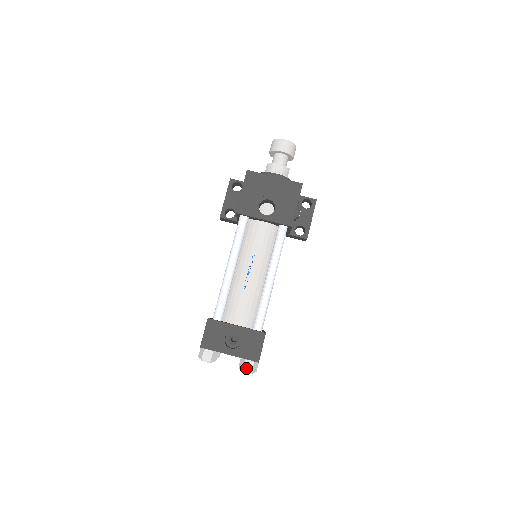
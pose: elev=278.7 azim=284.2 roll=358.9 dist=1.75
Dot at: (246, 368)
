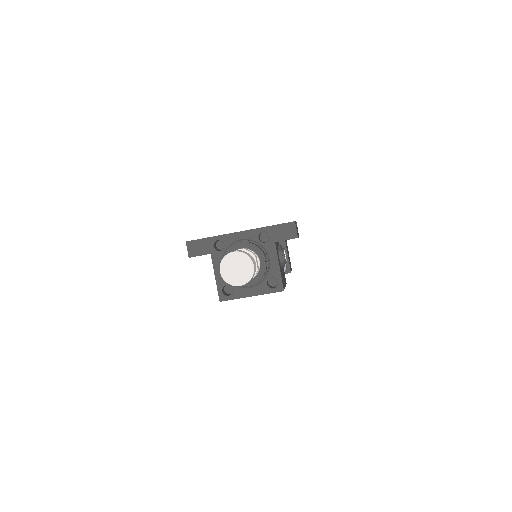
Dot at: occluded
